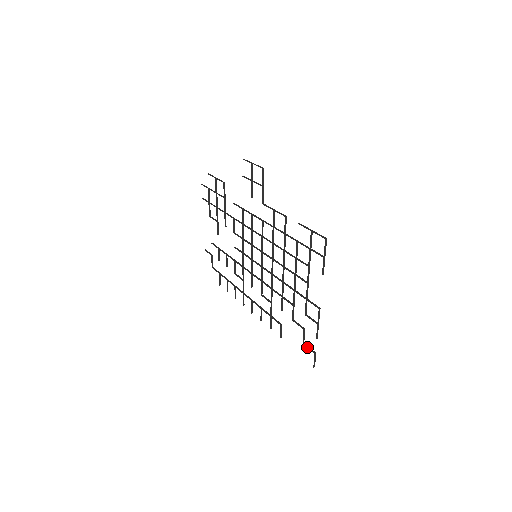
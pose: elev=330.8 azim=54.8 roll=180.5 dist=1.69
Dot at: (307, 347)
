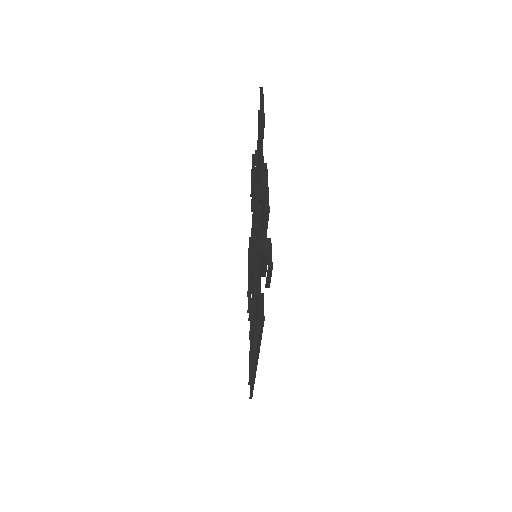
Dot at: occluded
